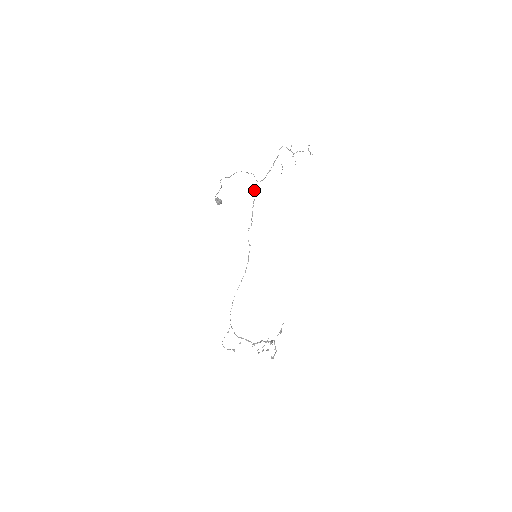
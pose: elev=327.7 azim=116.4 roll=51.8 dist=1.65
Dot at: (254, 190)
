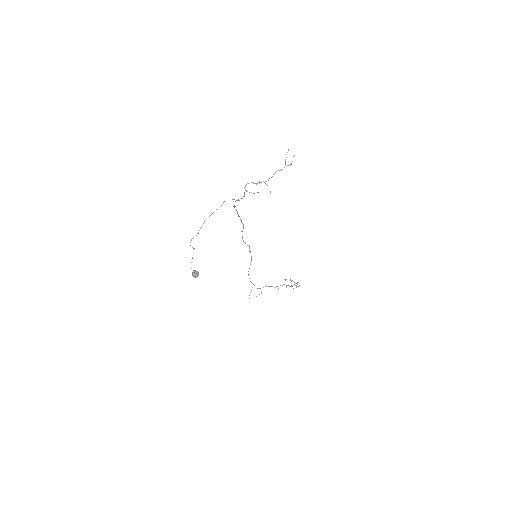
Dot at: occluded
